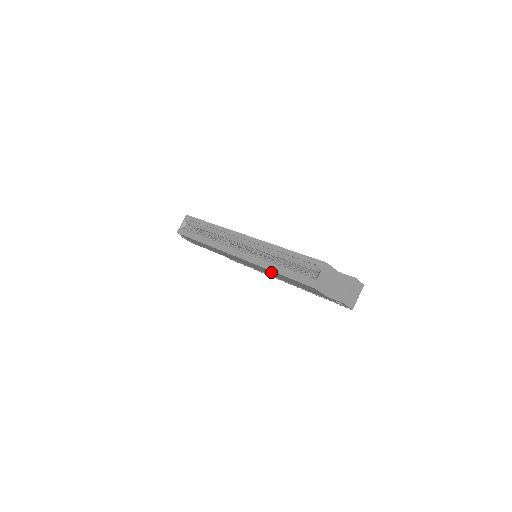
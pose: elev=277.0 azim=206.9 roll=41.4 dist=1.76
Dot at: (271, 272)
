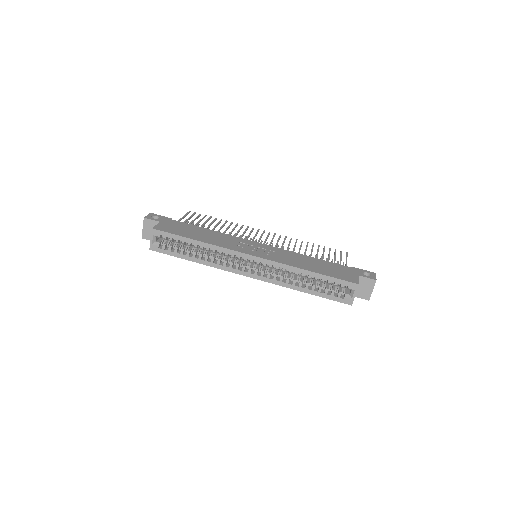
Dot at: occluded
